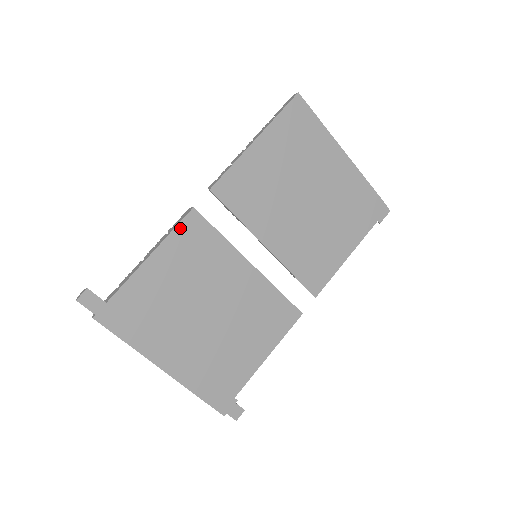
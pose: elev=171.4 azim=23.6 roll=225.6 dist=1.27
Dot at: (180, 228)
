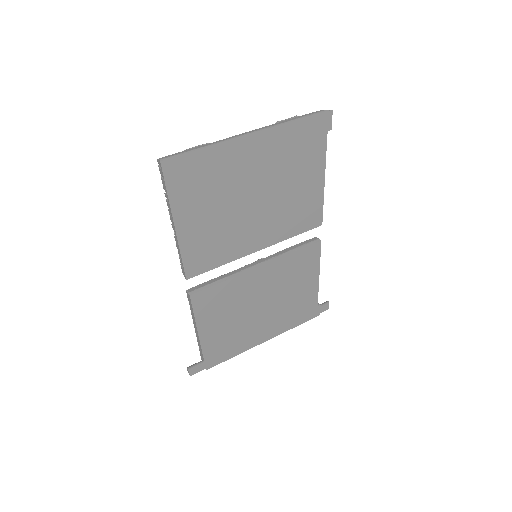
Dot at: (196, 309)
